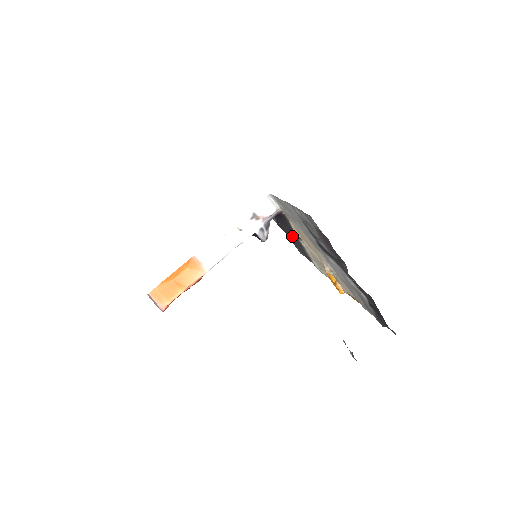
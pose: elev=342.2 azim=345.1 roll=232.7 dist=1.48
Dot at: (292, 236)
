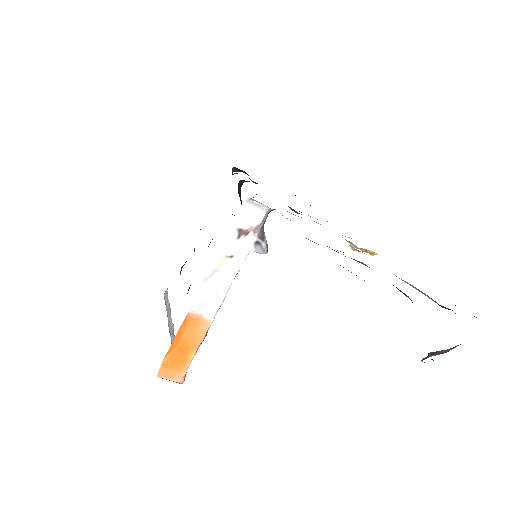
Dot at: occluded
